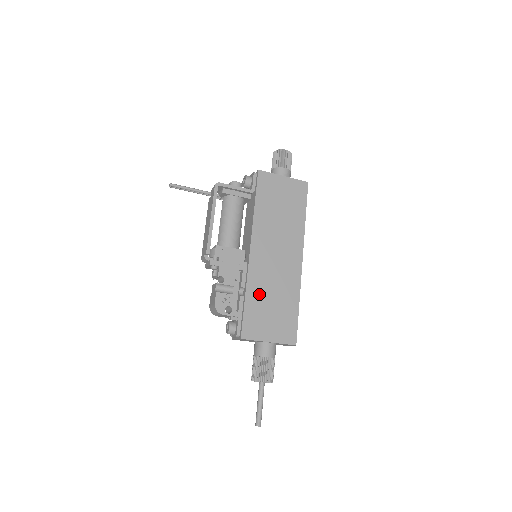
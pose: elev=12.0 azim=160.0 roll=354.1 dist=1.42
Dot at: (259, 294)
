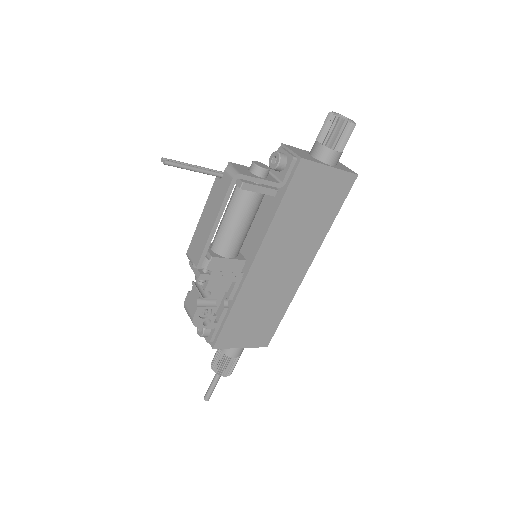
Dot at: (247, 307)
